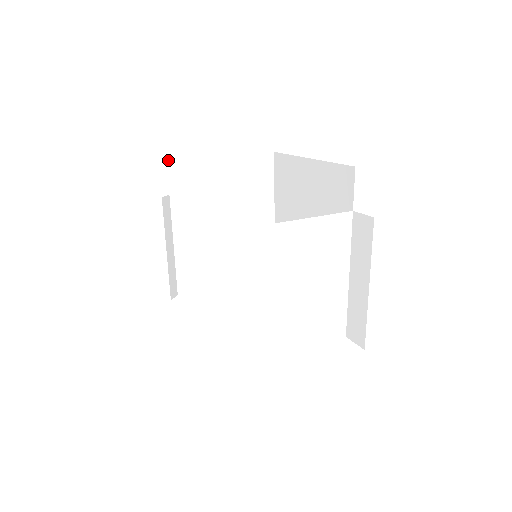
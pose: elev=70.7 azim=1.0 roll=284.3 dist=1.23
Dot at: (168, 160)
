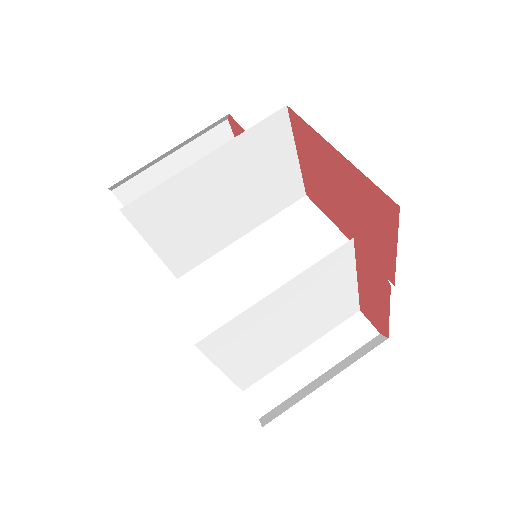
Dot at: (287, 106)
